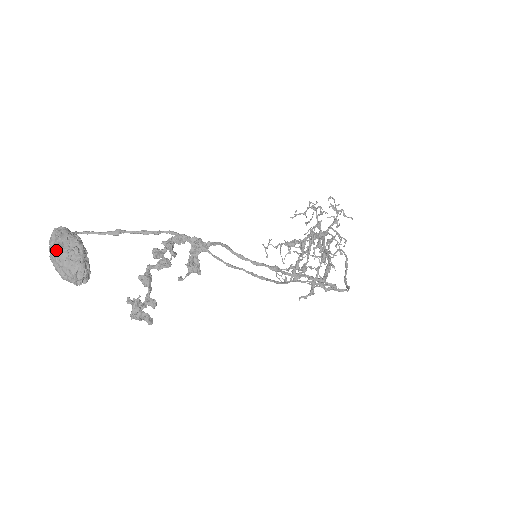
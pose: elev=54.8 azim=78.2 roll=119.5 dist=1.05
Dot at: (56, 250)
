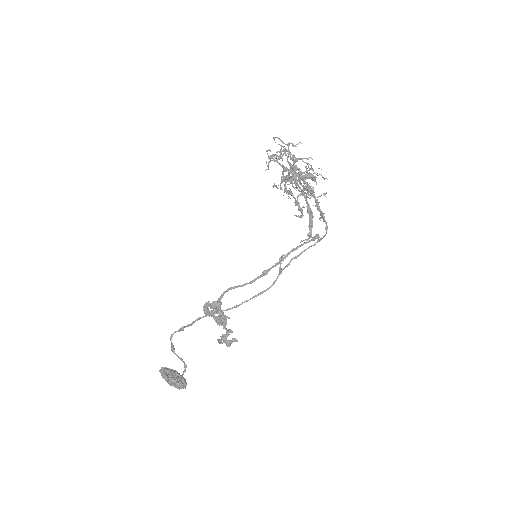
Dot at: (167, 382)
